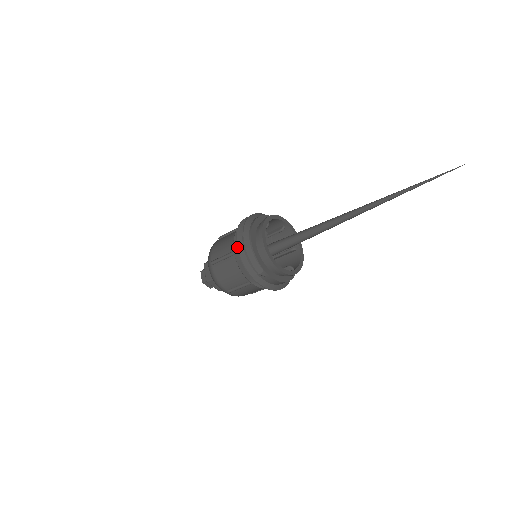
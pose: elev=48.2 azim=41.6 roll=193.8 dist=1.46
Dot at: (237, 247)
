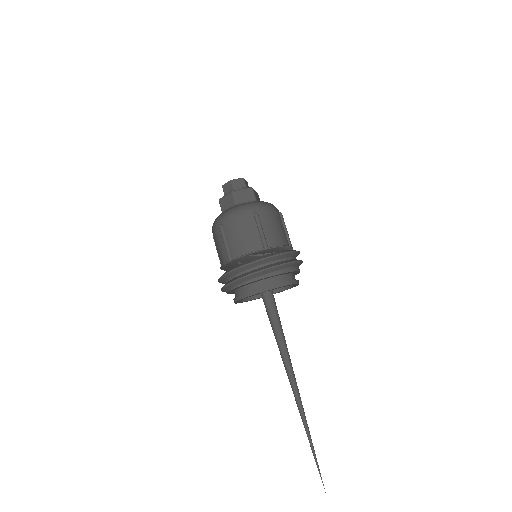
Dot at: (229, 272)
